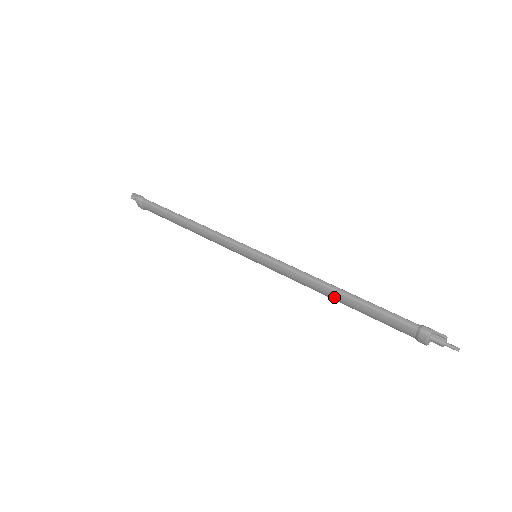
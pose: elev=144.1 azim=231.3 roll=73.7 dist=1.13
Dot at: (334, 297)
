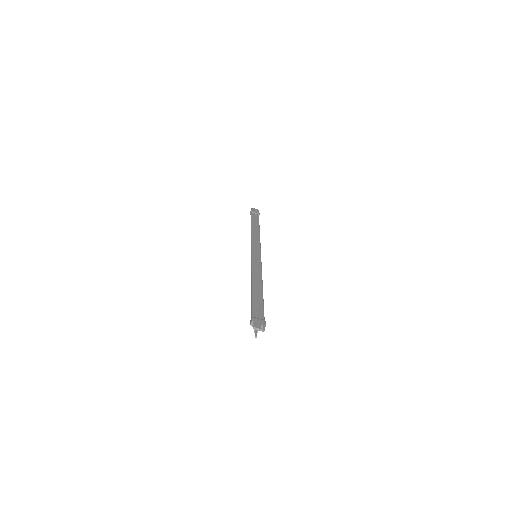
Dot at: occluded
